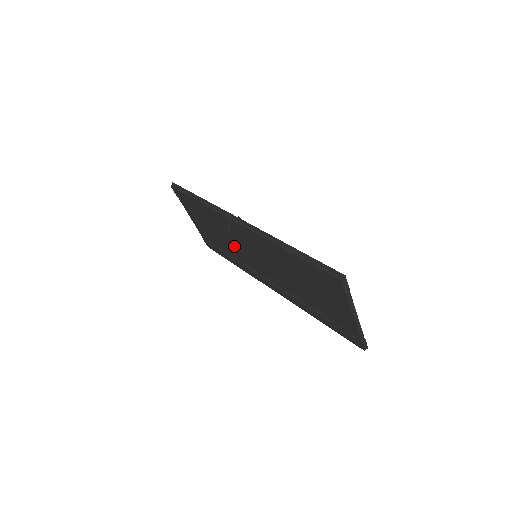
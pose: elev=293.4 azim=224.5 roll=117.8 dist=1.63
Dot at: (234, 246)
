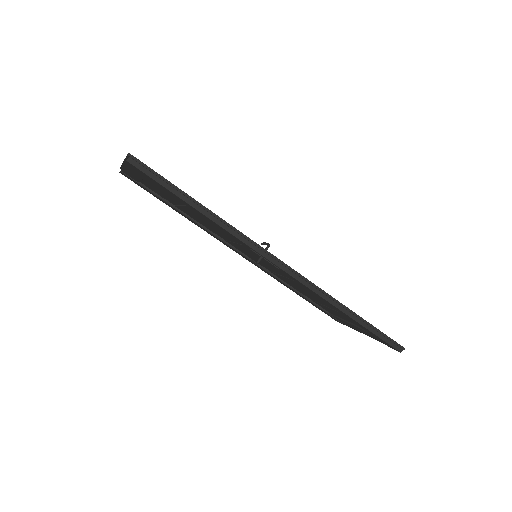
Dot at: (214, 229)
